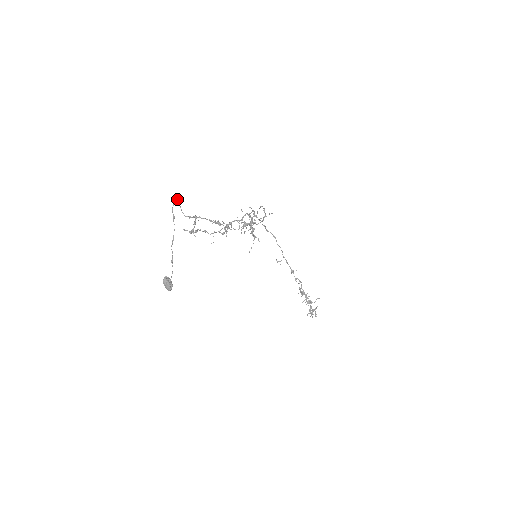
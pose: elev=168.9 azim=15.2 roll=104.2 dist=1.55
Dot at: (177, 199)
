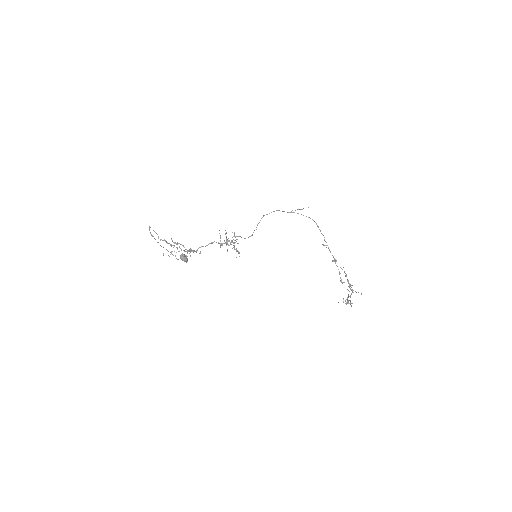
Dot at: (150, 227)
